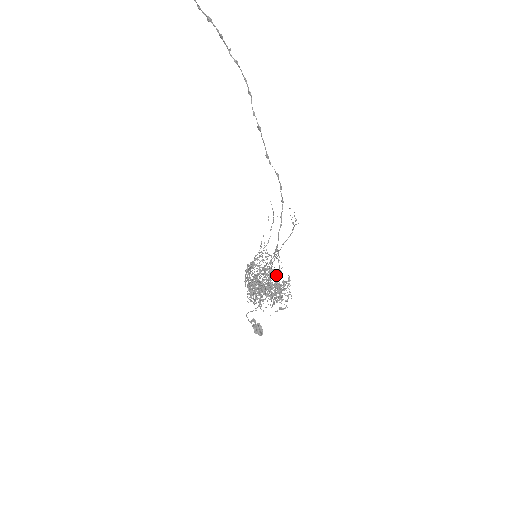
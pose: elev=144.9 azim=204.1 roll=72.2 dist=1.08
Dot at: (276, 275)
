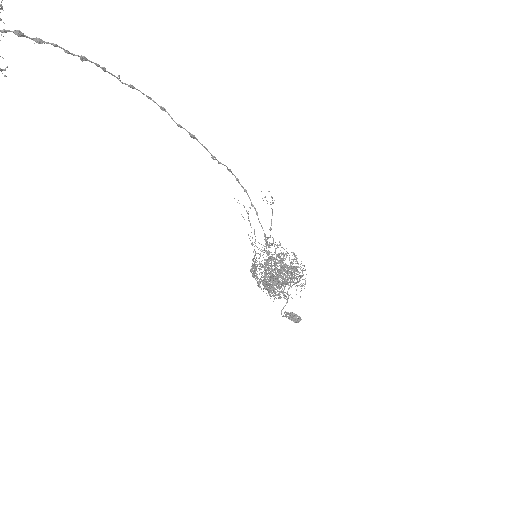
Dot at: occluded
